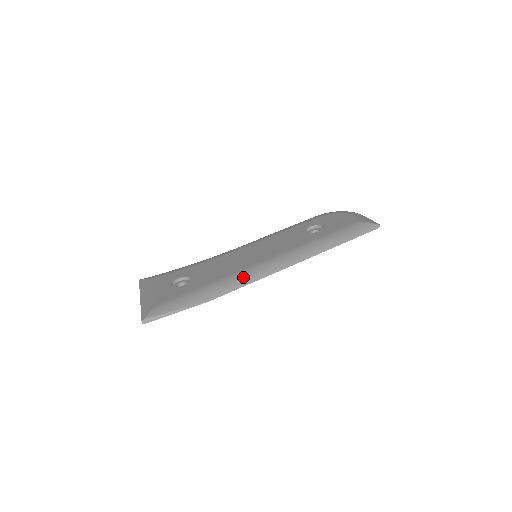
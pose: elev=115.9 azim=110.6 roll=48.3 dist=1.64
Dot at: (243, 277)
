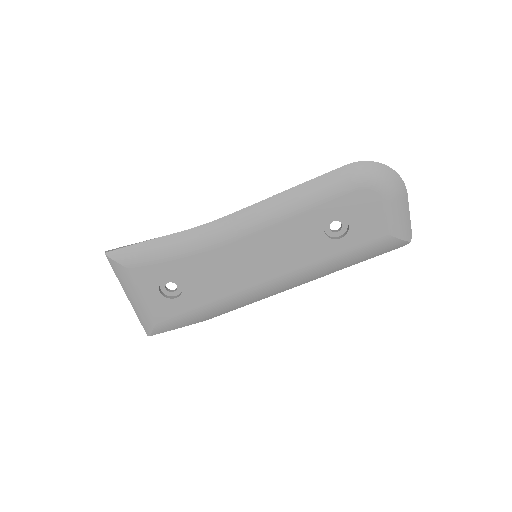
Dot at: (243, 301)
